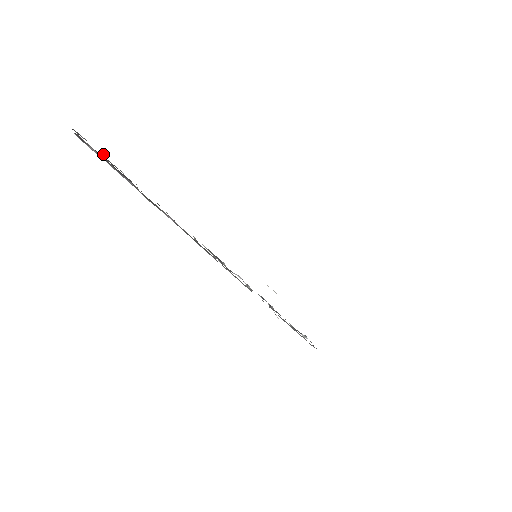
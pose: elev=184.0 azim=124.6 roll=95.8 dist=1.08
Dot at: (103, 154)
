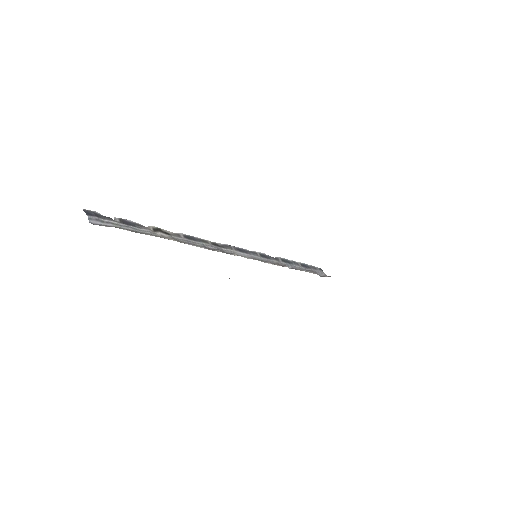
Dot at: (114, 222)
